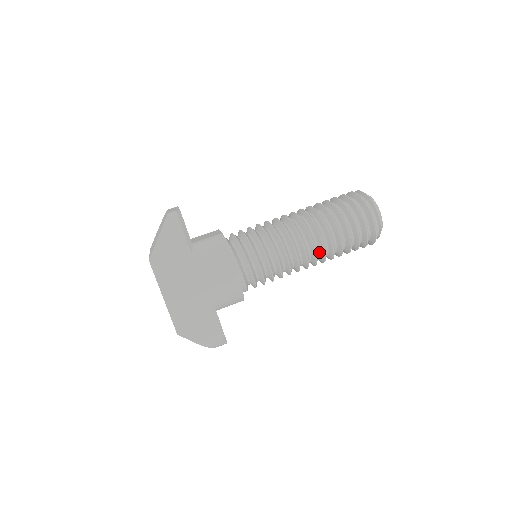
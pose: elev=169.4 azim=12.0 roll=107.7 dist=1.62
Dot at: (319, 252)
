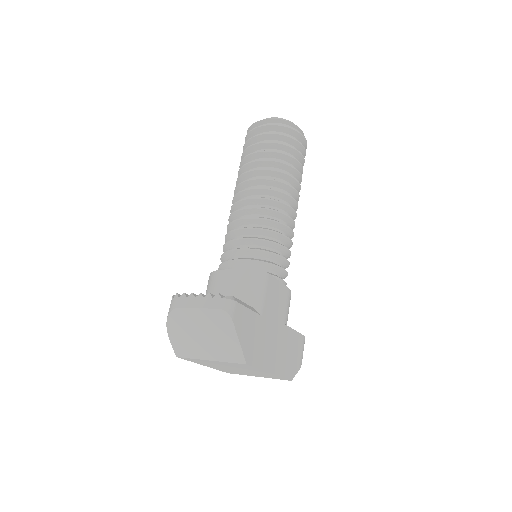
Dot at: occluded
